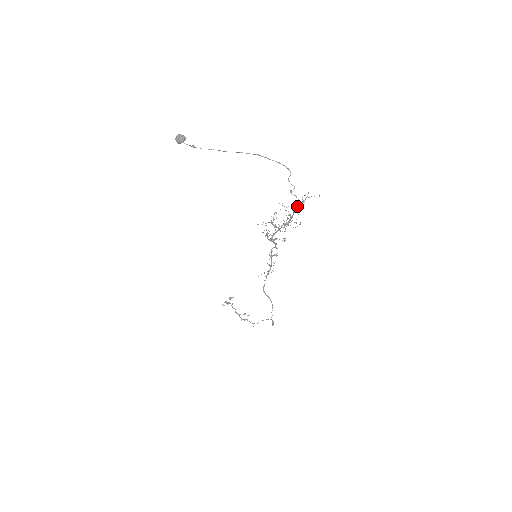
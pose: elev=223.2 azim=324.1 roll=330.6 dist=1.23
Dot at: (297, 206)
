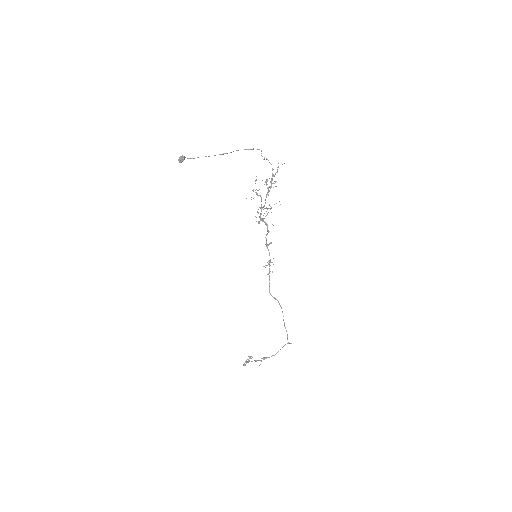
Dot at: occluded
